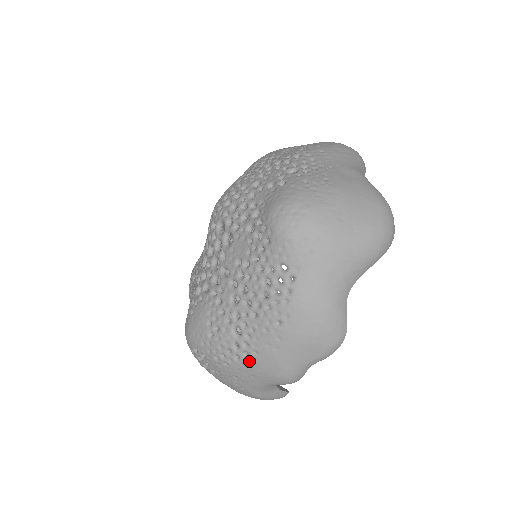
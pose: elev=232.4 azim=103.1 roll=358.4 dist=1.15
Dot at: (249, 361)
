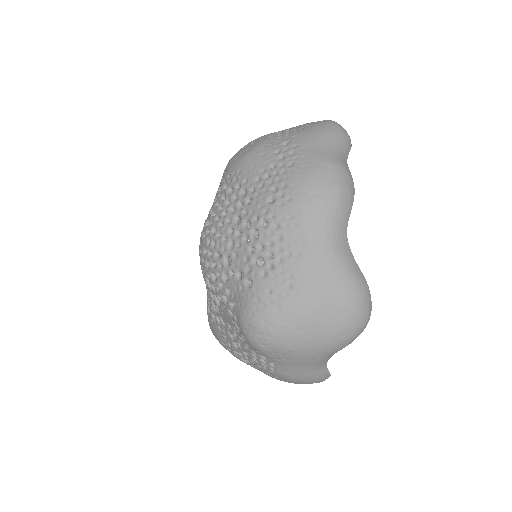
Dot at: occluded
